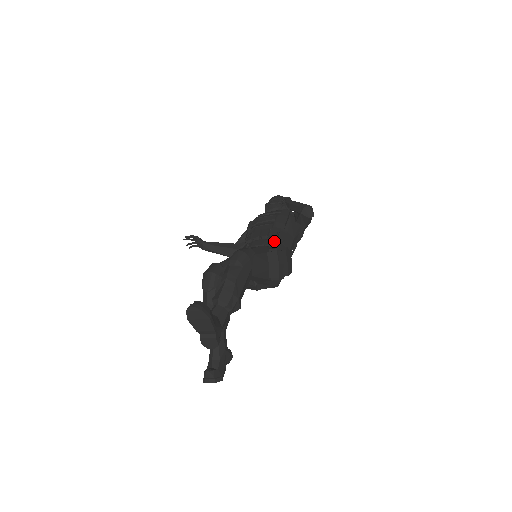
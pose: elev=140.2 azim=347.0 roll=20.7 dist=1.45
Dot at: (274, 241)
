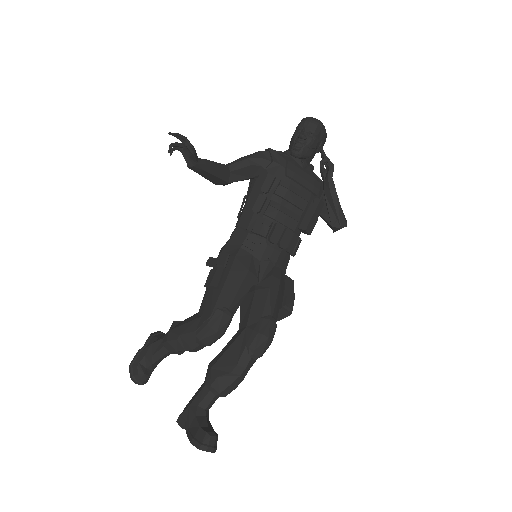
Dot at: (287, 256)
